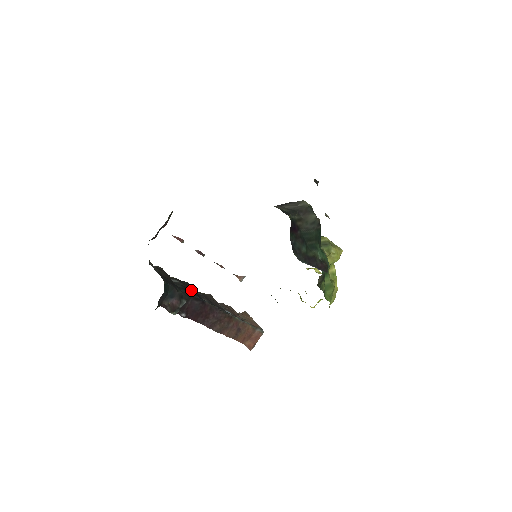
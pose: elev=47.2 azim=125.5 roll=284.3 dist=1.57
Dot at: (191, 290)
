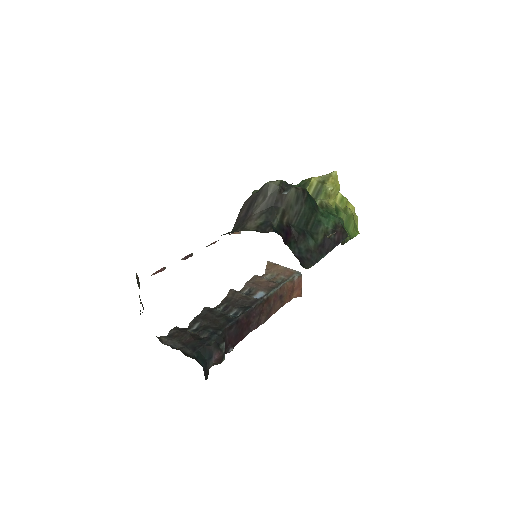
Dot at: (217, 319)
